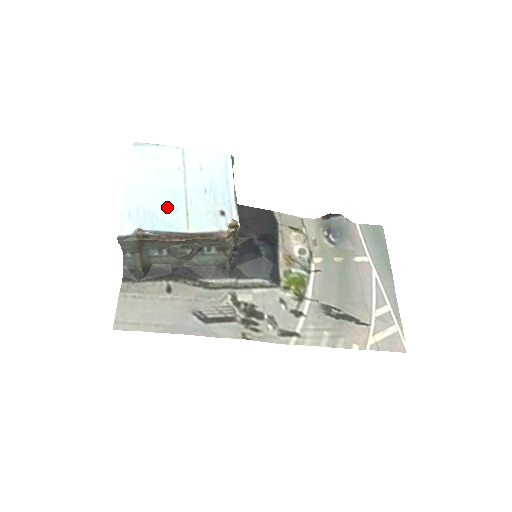
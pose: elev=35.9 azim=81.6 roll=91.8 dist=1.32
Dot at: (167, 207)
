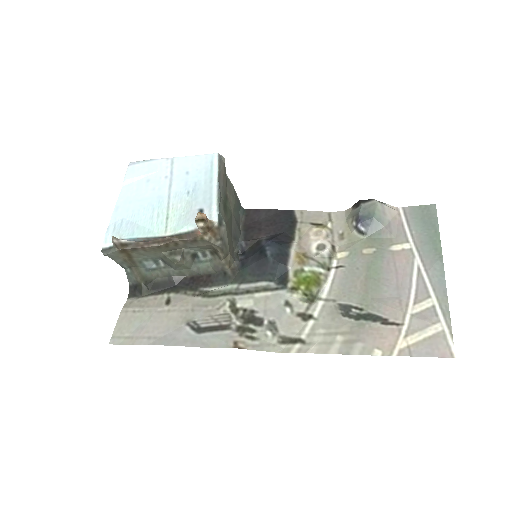
Dot at: (149, 215)
